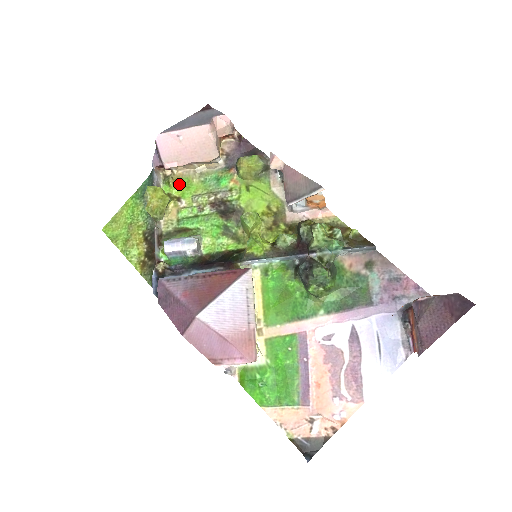
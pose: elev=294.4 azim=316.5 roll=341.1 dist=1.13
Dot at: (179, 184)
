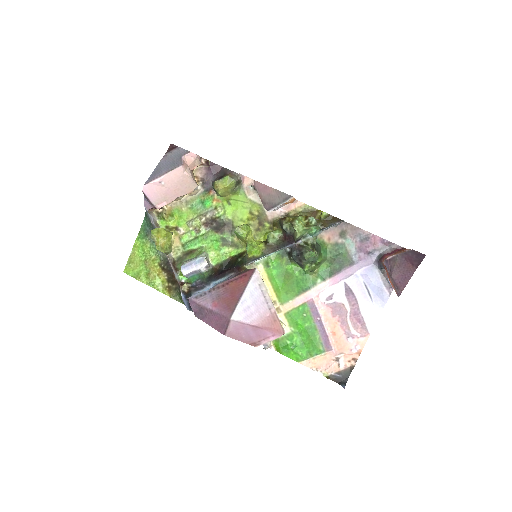
Dot at: (172, 216)
